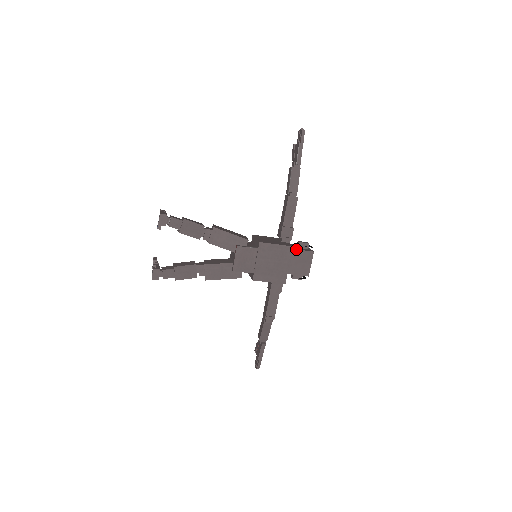
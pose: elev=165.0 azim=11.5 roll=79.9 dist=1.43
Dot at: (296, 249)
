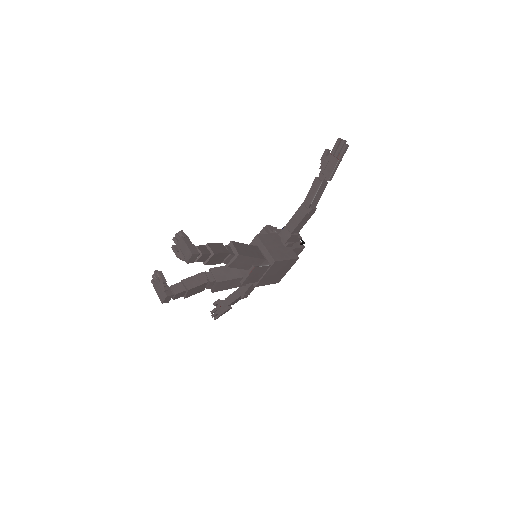
Dot at: (293, 248)
